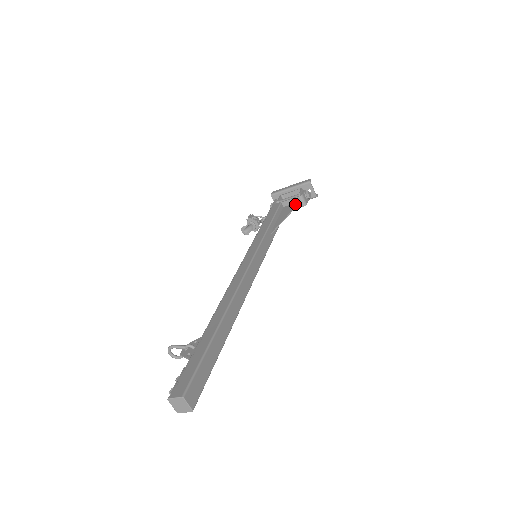
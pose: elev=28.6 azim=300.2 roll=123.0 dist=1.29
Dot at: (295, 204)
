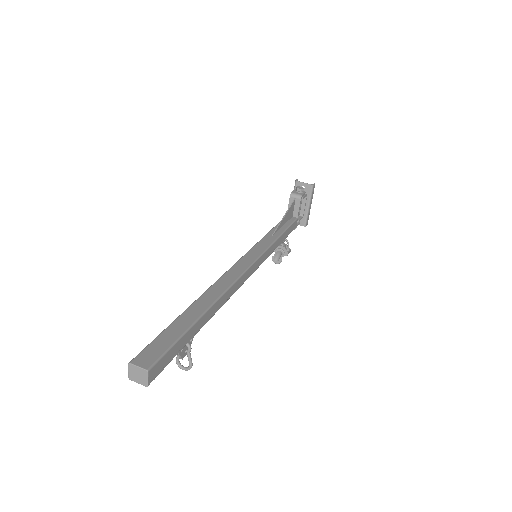
Dot at: (292, 204)
